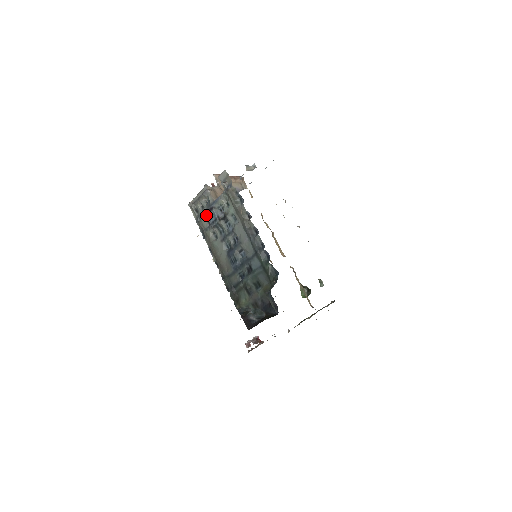
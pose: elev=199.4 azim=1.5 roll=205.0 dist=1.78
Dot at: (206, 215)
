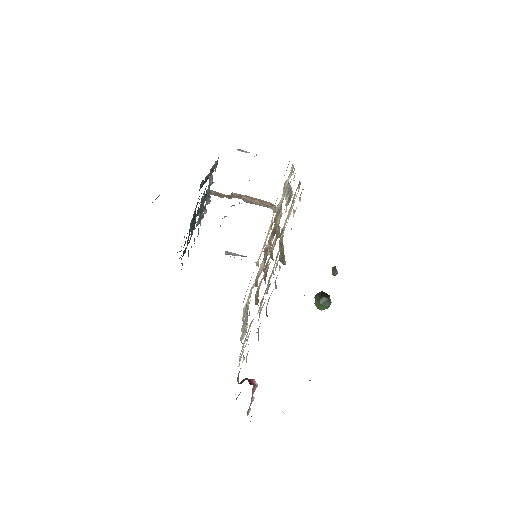
Dot at: occluded
